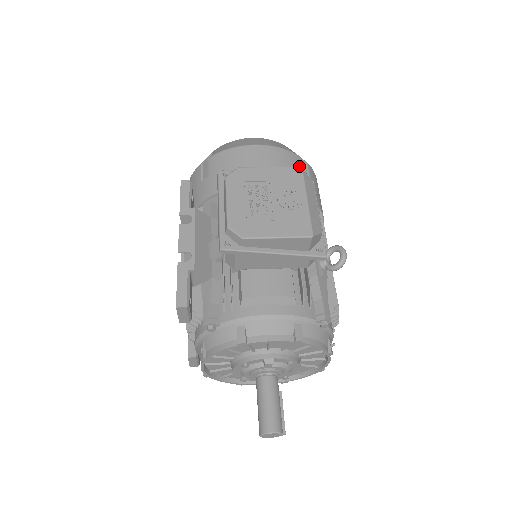
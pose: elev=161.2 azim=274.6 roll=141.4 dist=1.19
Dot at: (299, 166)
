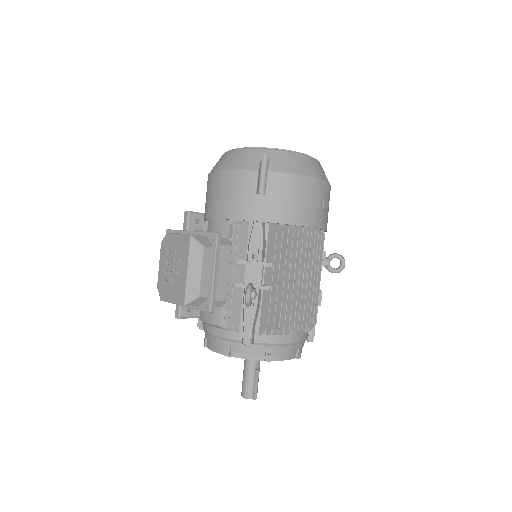
Dot at: (251, 185)
